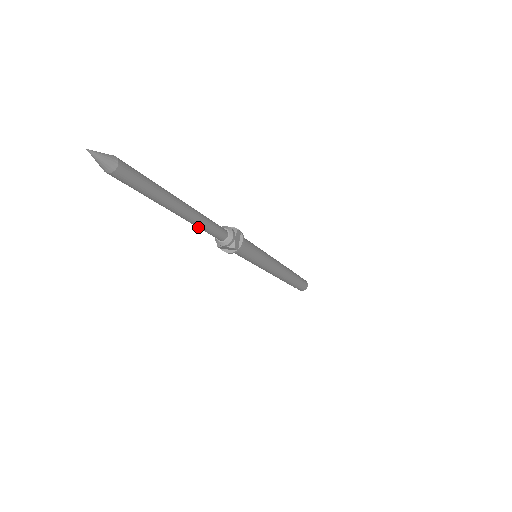
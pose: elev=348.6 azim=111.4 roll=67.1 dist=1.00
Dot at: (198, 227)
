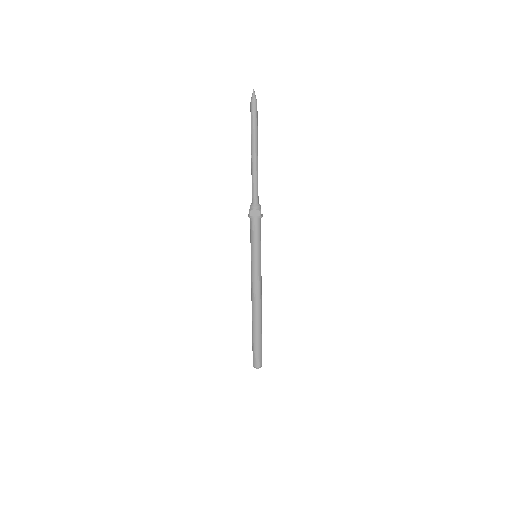
Dot at: (254, 177)
